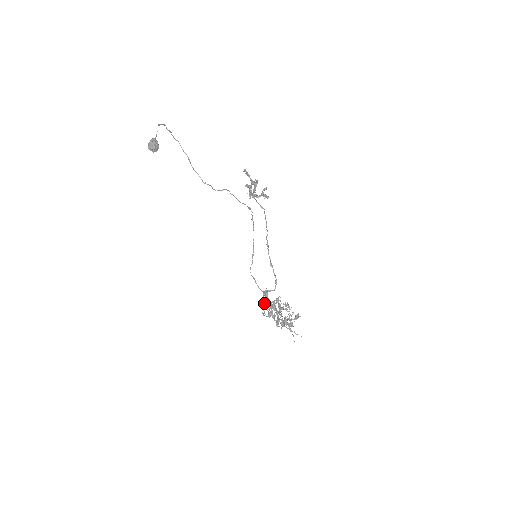
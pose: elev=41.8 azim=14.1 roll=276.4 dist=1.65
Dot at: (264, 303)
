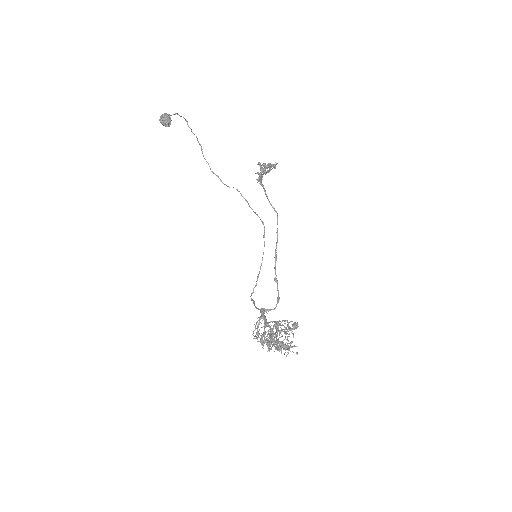
Dot at: (258, 324)
